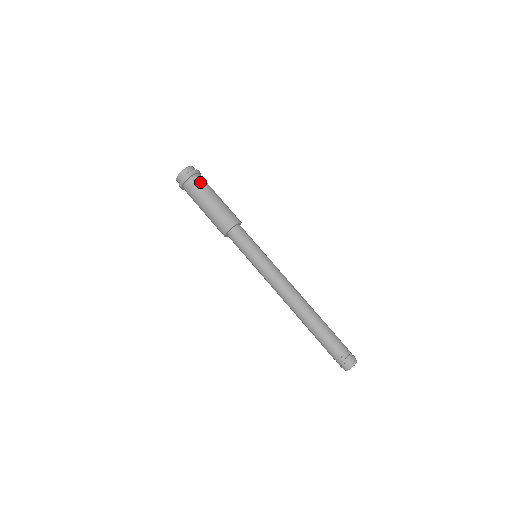
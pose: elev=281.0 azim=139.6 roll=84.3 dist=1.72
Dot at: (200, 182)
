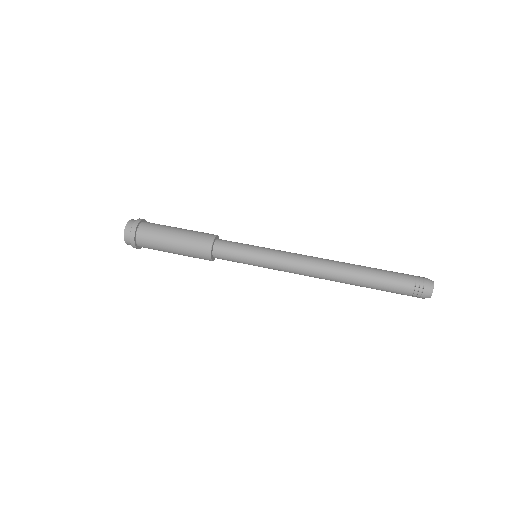
Dot at: occluded
